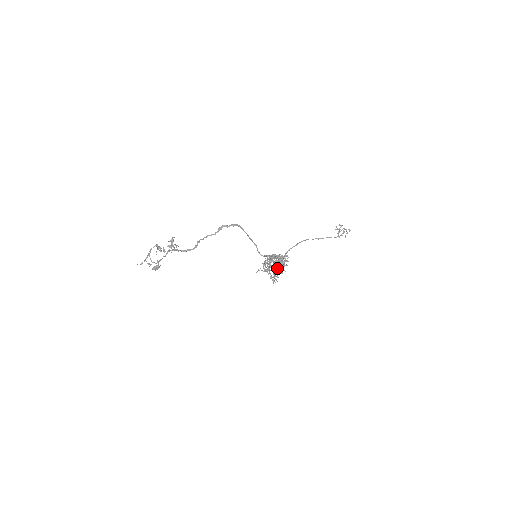
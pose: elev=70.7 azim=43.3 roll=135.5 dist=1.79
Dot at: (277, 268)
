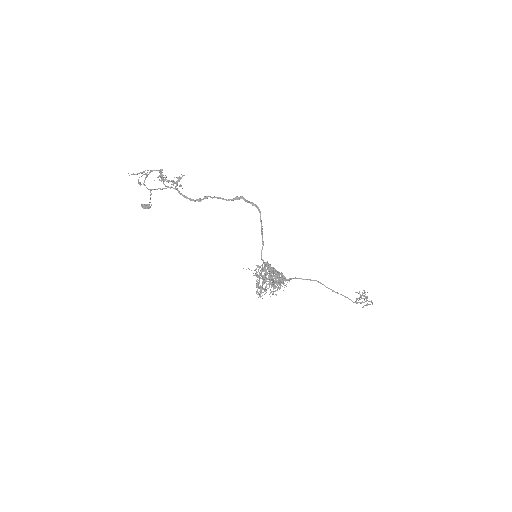
Dot at: occluded
